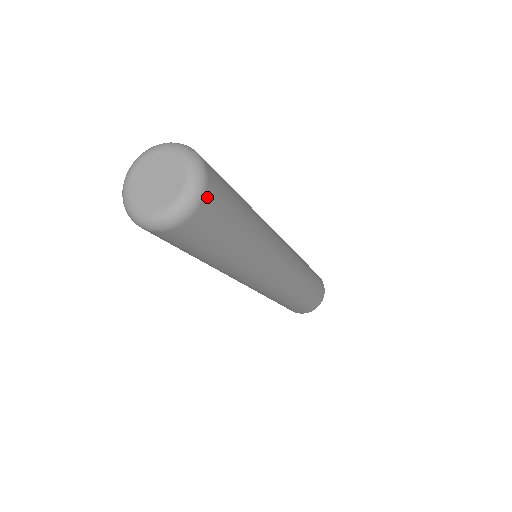
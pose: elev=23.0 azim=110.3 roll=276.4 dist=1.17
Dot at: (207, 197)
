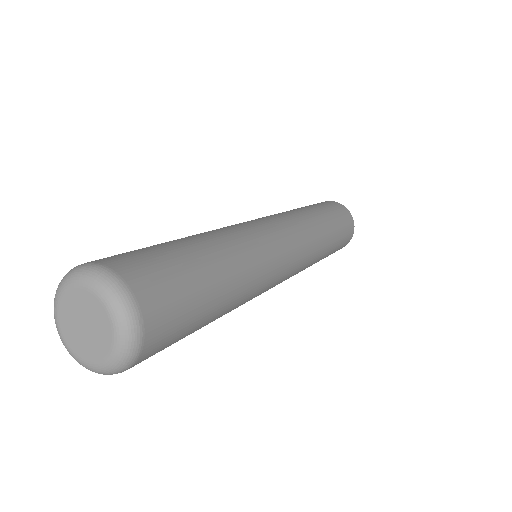
Dot at: (147, 343)
